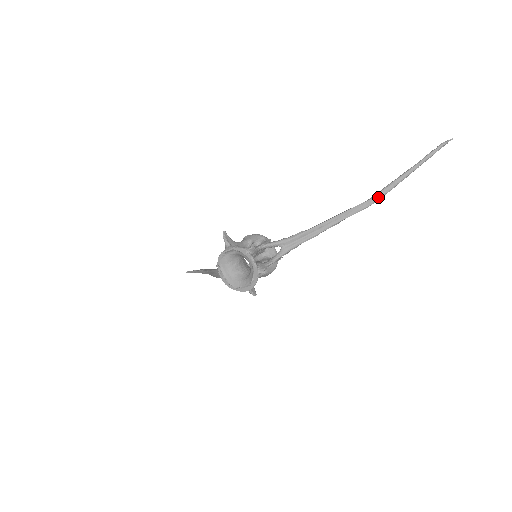
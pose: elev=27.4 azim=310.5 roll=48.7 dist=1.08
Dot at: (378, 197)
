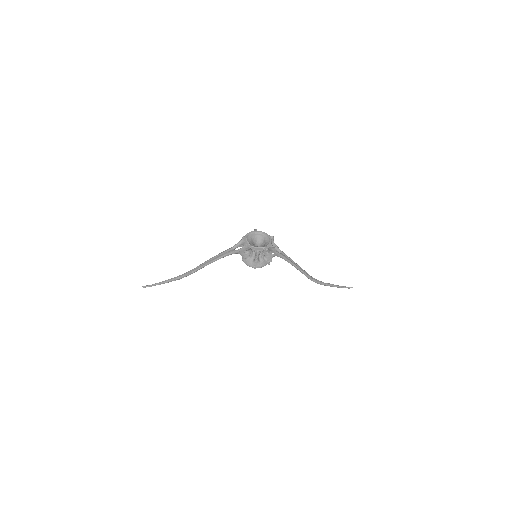
Dot at: (319, 281)
